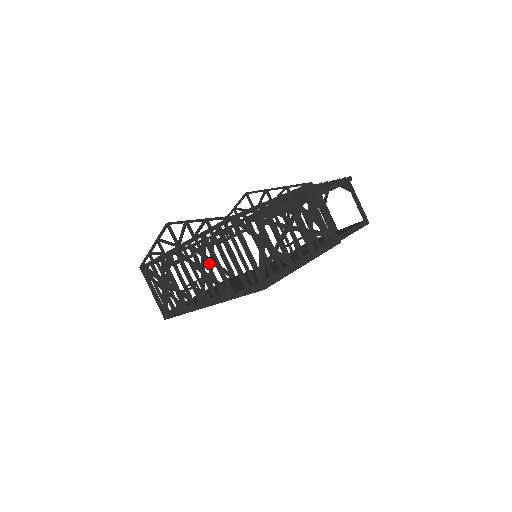
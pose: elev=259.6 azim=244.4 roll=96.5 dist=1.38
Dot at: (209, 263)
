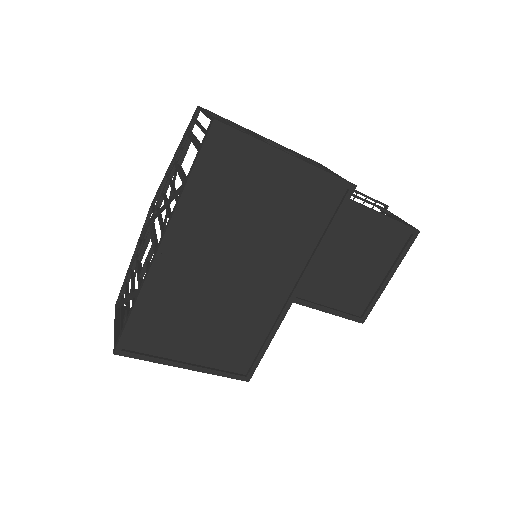
Dot at: (175, 188)
